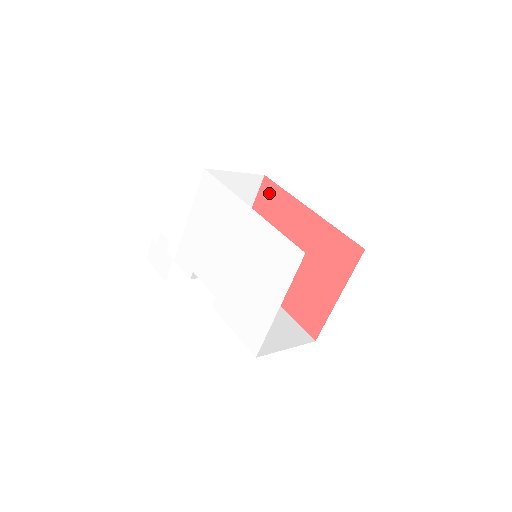
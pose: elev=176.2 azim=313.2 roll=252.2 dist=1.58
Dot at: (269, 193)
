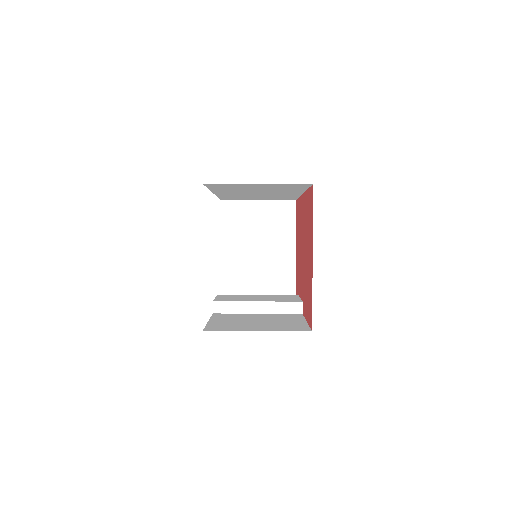
Dot at: (297, 211)
